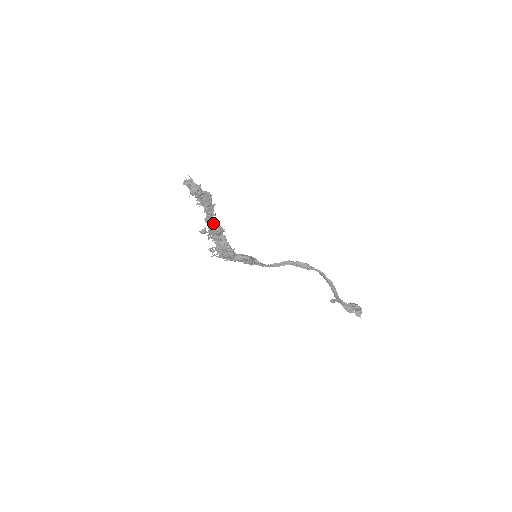
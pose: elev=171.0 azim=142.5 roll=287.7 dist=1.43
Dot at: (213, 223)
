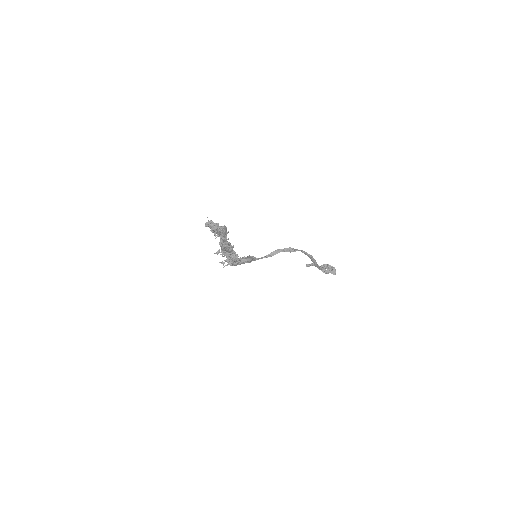
Dot at: (227, 246)
